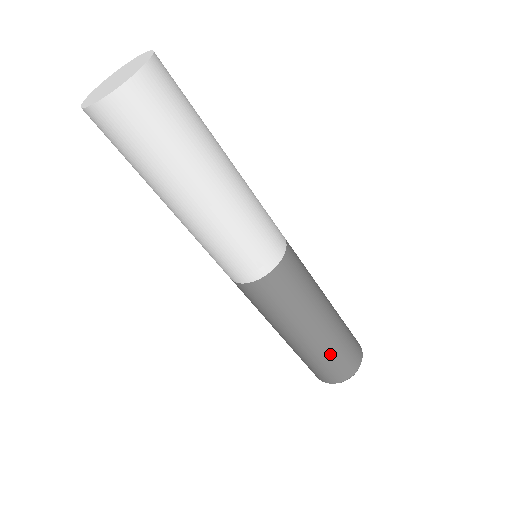
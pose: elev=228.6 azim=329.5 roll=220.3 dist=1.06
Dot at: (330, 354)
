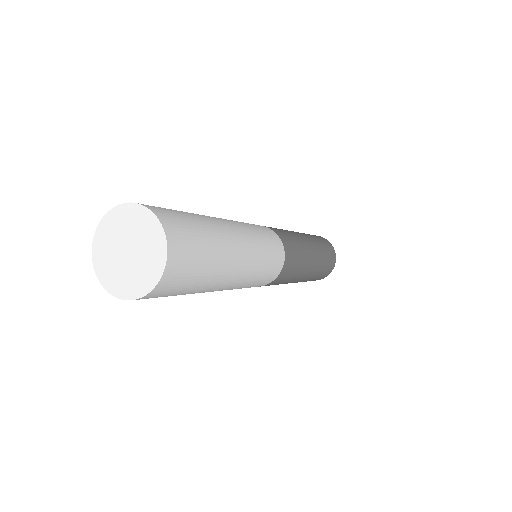
Dot at: (322, 269)
